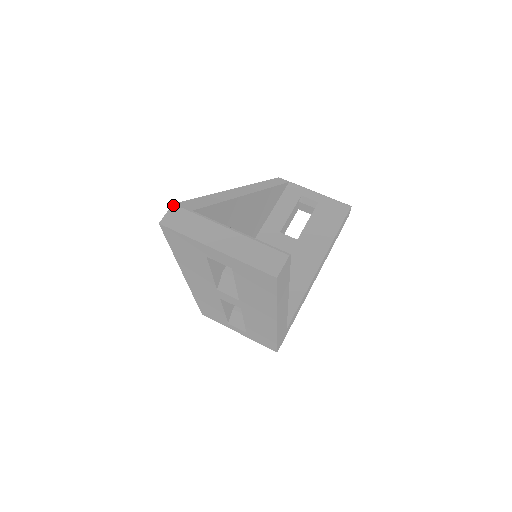
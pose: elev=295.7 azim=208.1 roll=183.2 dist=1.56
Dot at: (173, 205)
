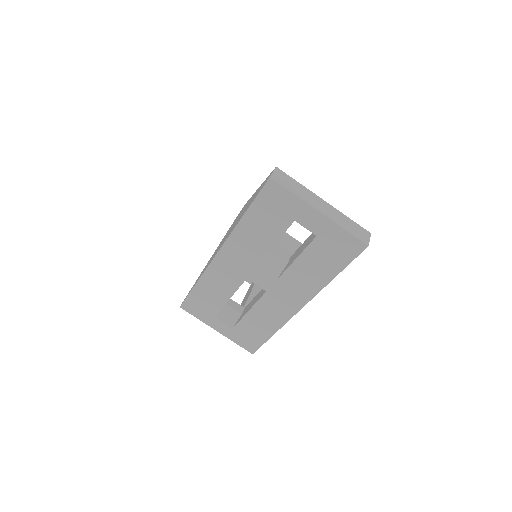
Dot at: (277, 167)
